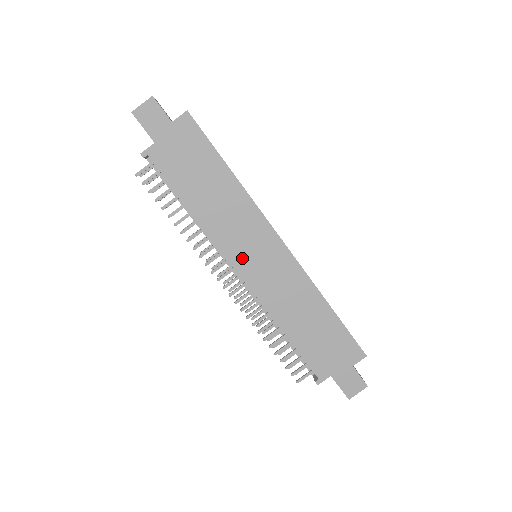
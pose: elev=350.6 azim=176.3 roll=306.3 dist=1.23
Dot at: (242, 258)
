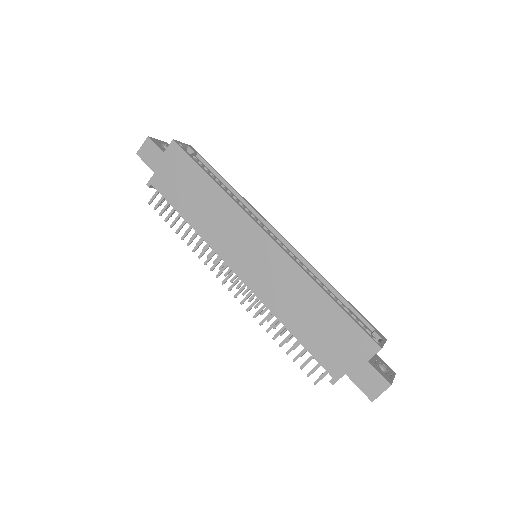
Dot at: (236, 258)
